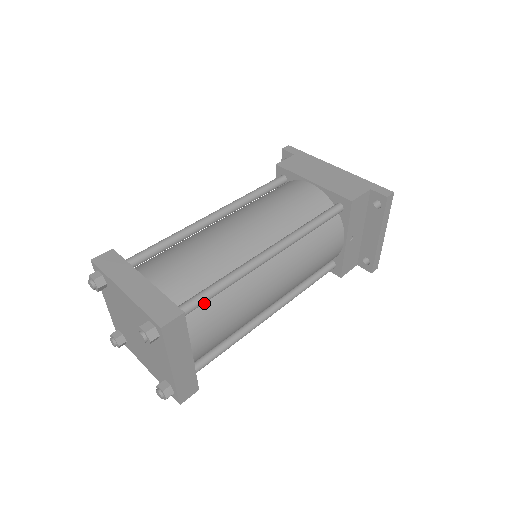
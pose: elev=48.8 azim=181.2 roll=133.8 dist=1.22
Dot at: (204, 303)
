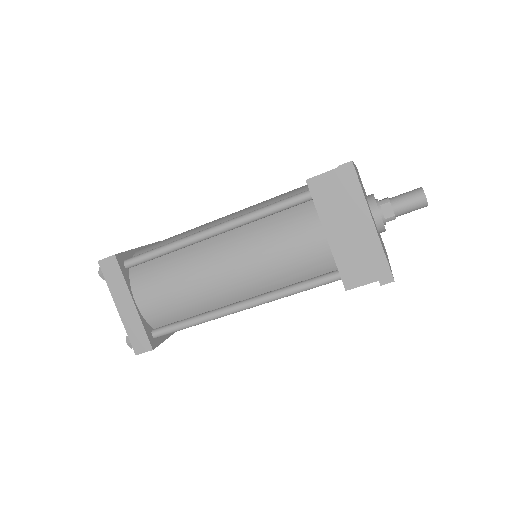
Dot at: (151, 263)
